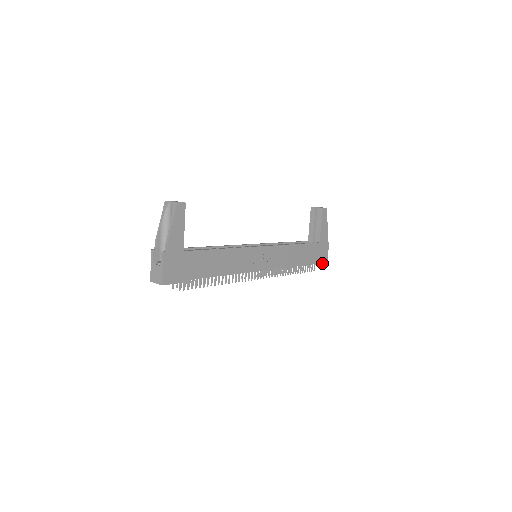
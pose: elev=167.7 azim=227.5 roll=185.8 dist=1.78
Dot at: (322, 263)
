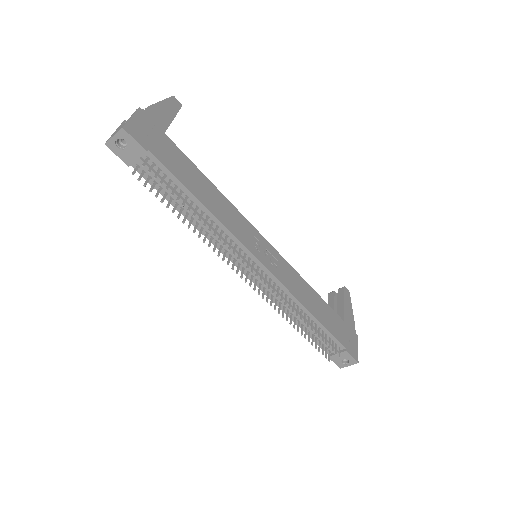
Dot at: (351, 354)
